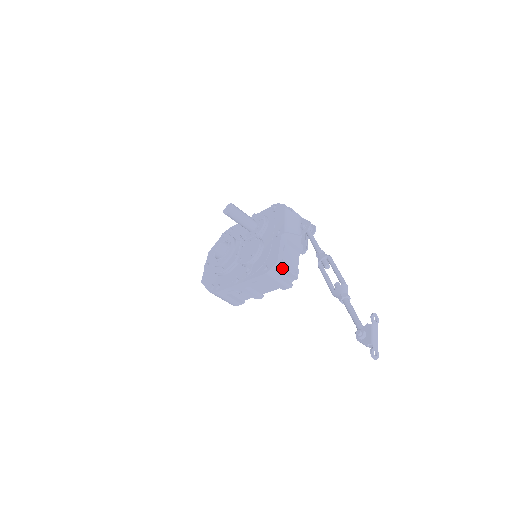
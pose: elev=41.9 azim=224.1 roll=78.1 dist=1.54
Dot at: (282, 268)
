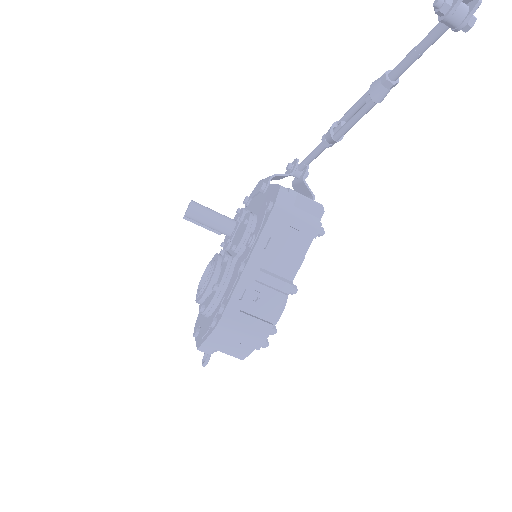
Dot at: (292, 194)
